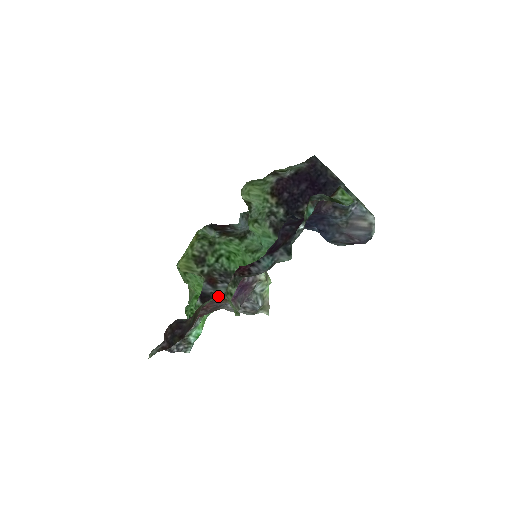
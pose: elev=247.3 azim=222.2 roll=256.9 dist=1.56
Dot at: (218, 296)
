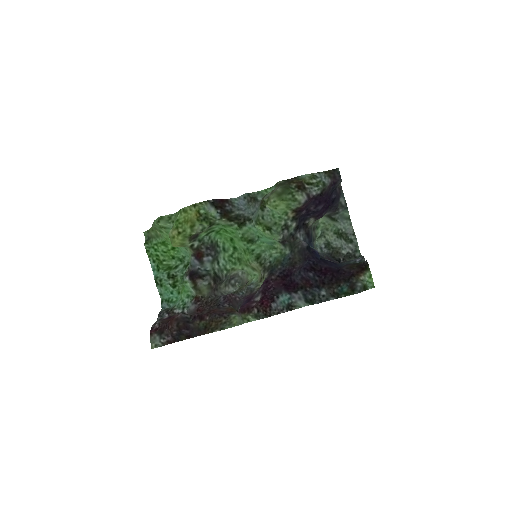
Dot at: (239, 323)
